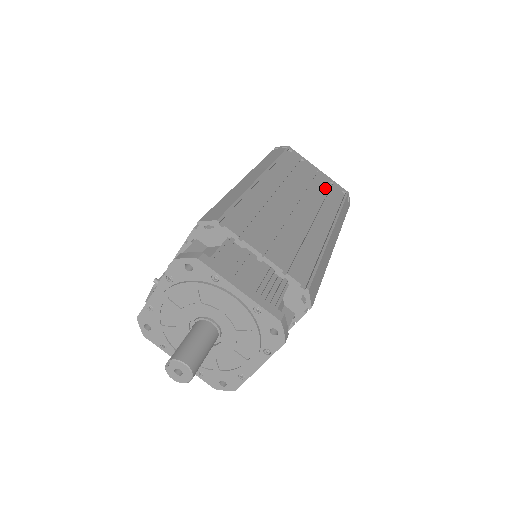
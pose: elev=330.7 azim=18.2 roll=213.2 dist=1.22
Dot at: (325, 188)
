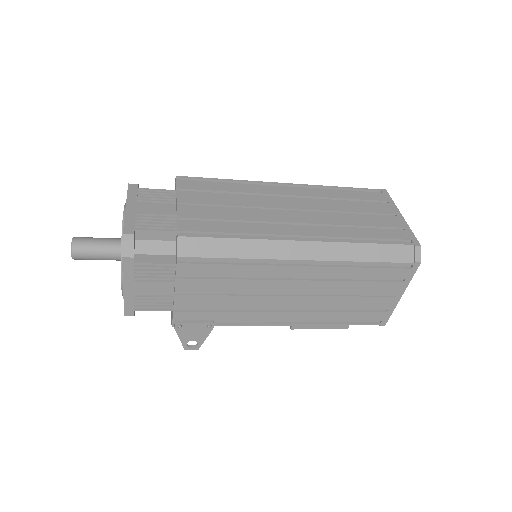
Dot at: (376, 225)
